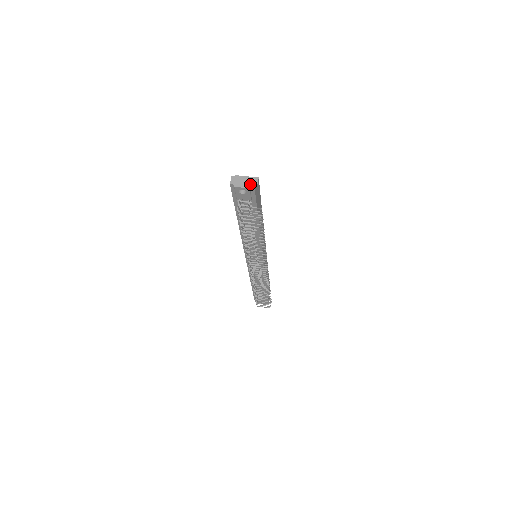
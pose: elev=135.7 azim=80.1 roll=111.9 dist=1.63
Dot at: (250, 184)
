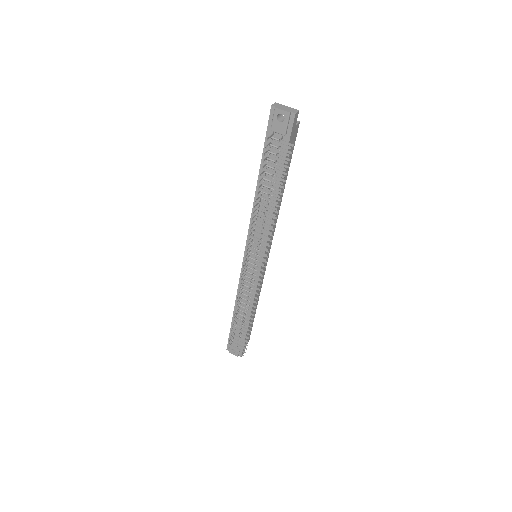
Dot at: (292, 111)
